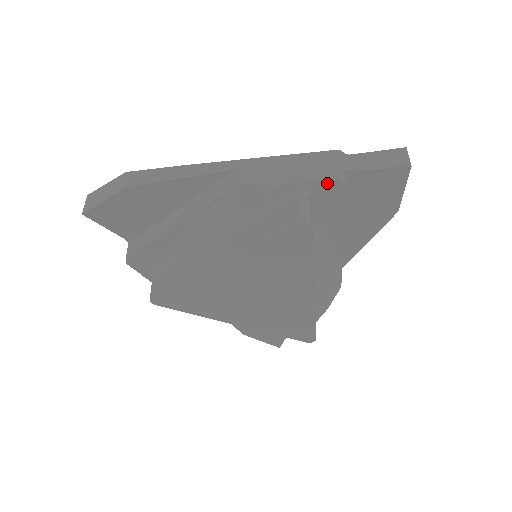
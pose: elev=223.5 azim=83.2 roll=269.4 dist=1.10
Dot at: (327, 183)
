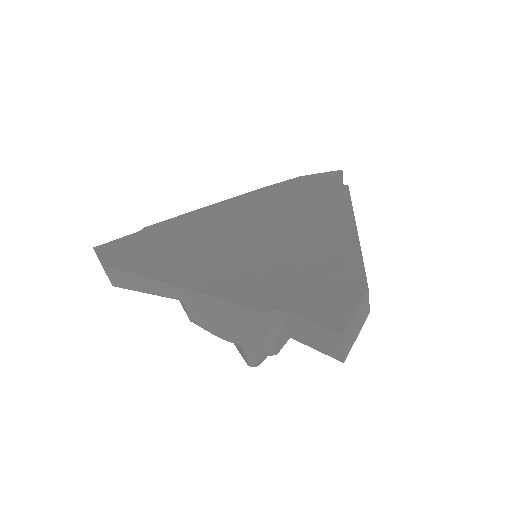
Dot at: (260, 349)
